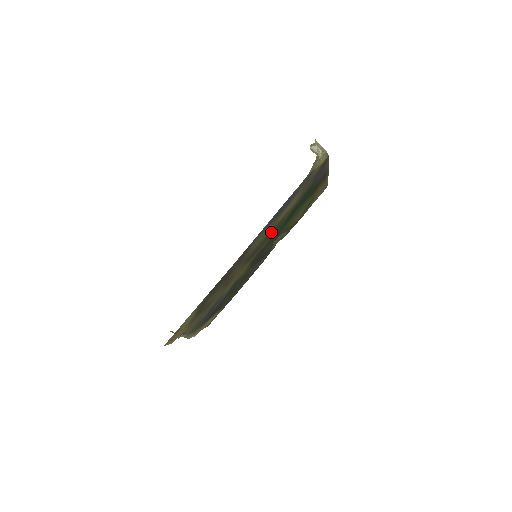
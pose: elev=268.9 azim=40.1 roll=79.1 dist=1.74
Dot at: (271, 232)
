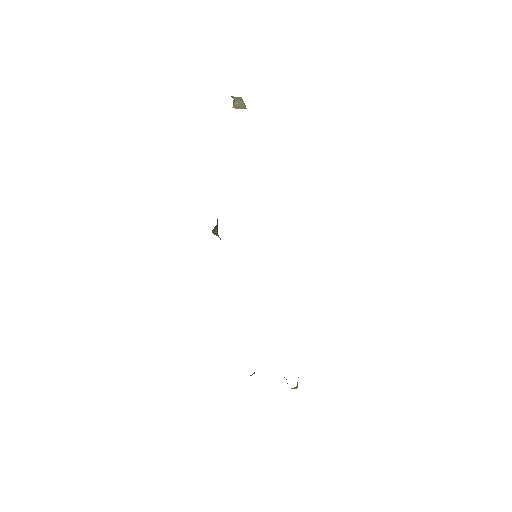
Dot at: occluded
